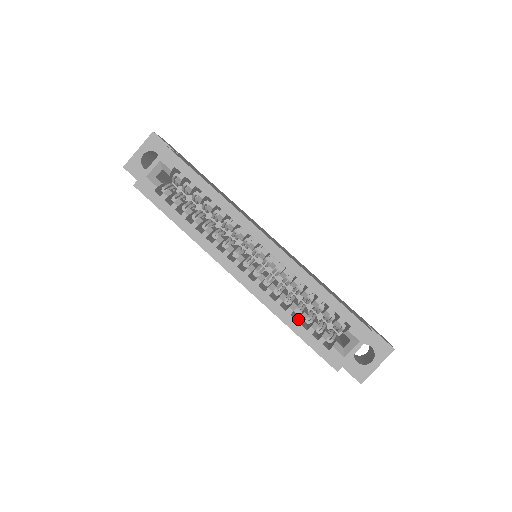
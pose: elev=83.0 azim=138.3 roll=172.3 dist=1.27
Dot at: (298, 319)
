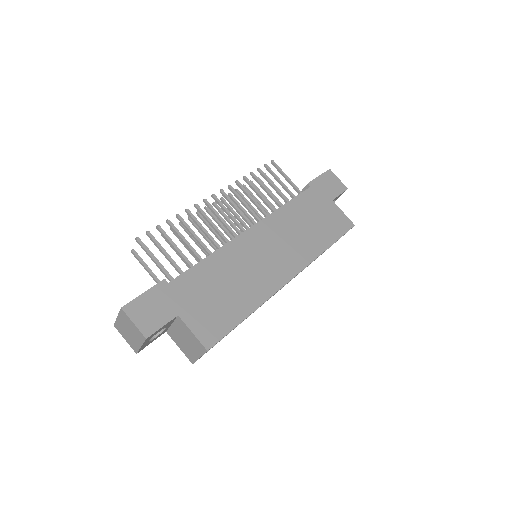
Dot at: occluded
